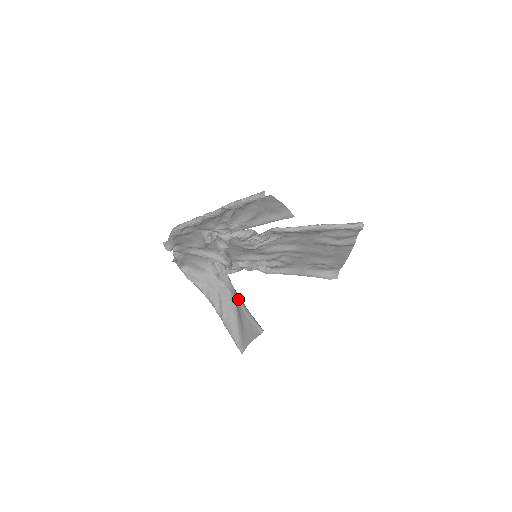
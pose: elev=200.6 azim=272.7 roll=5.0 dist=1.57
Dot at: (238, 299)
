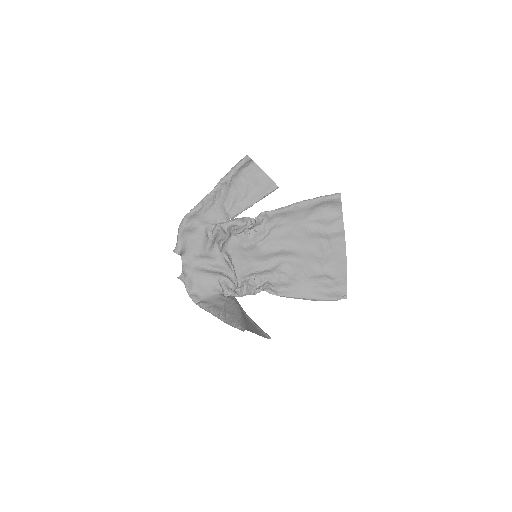
Dot at: (244, 312)
